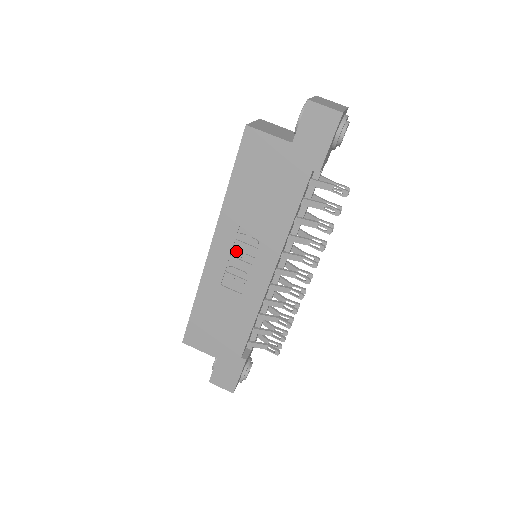
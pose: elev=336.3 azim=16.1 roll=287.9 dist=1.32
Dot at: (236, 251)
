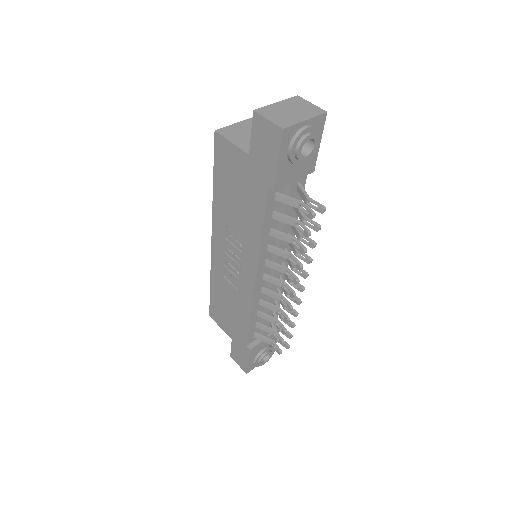
Dot at: (228, 250)
